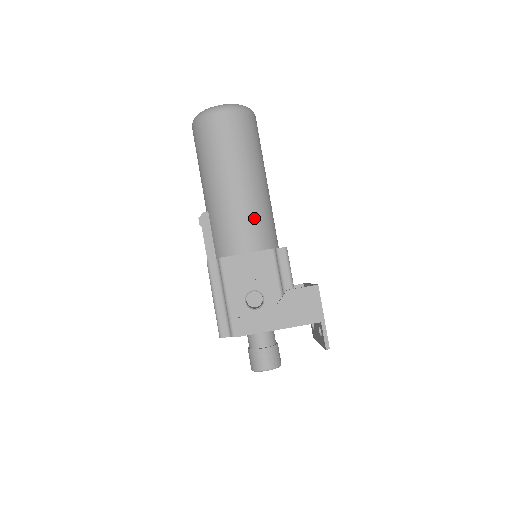
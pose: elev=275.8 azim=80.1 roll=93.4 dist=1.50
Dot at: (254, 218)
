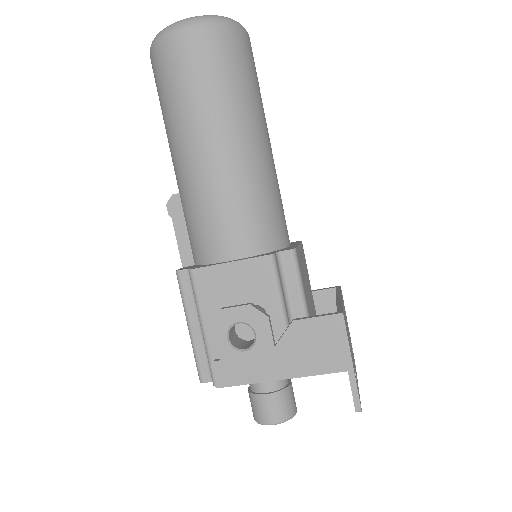
Dot at: (242, 204)
